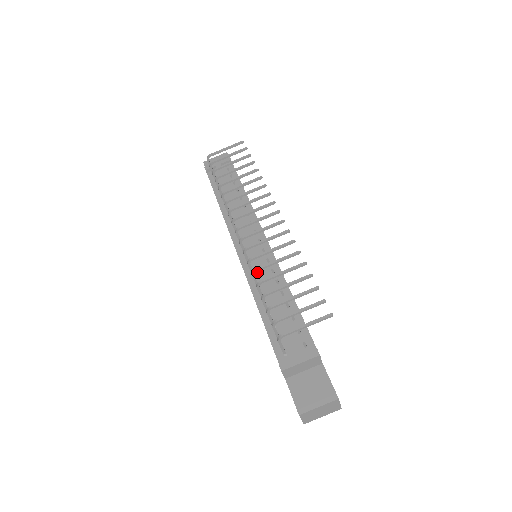
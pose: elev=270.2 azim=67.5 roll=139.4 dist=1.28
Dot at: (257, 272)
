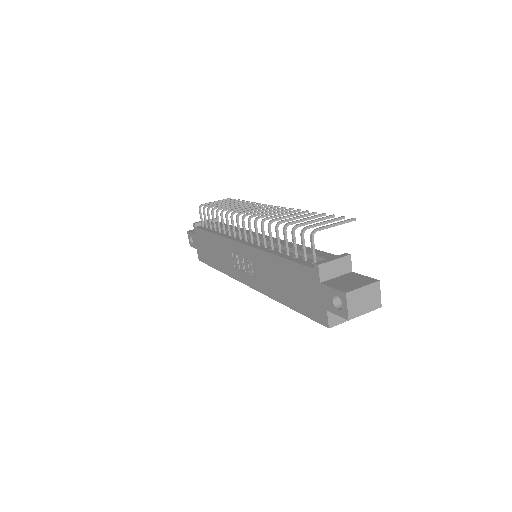
Dot at: occluded
